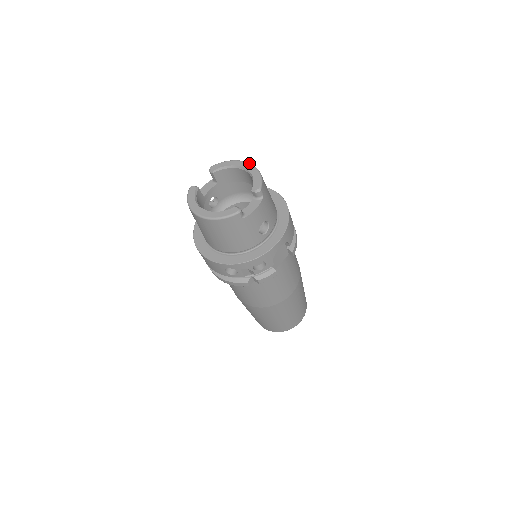
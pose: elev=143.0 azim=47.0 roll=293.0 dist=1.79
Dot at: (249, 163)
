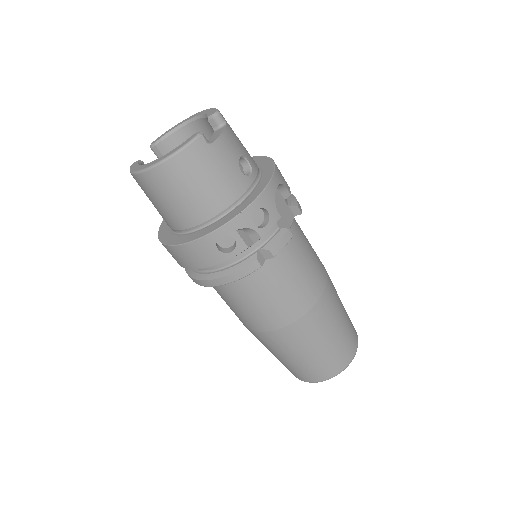
Dot at: (195, 114)
